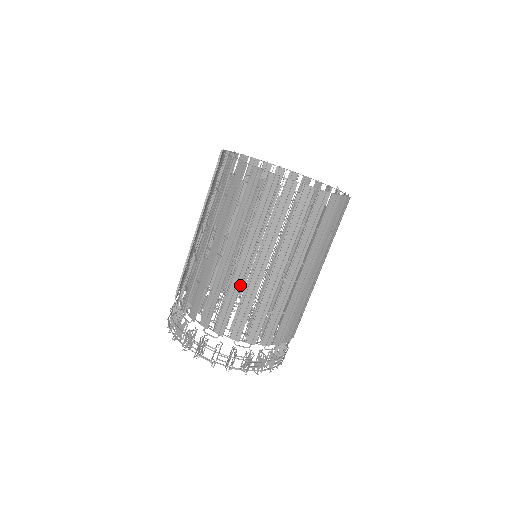
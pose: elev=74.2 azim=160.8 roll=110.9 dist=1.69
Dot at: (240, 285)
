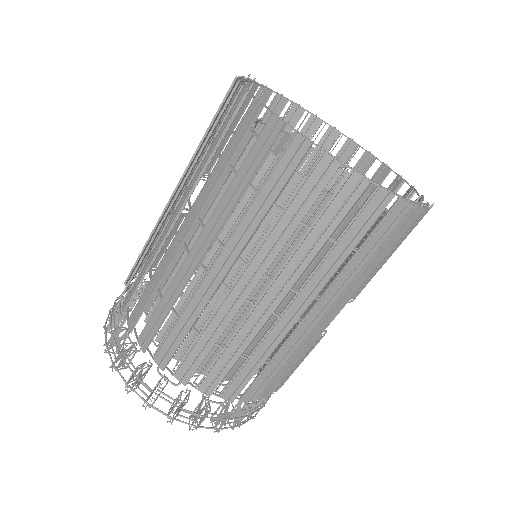
Dot at: (157, 249)
